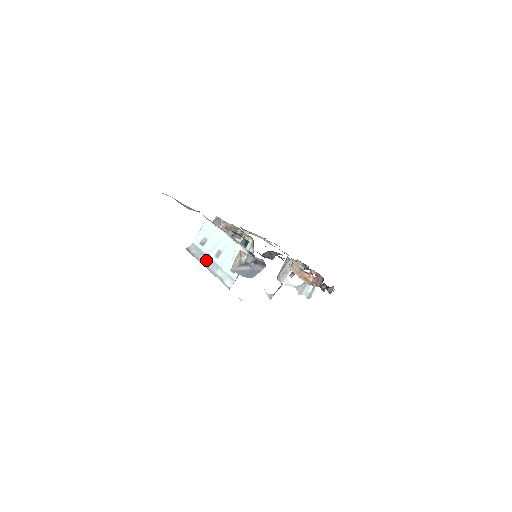
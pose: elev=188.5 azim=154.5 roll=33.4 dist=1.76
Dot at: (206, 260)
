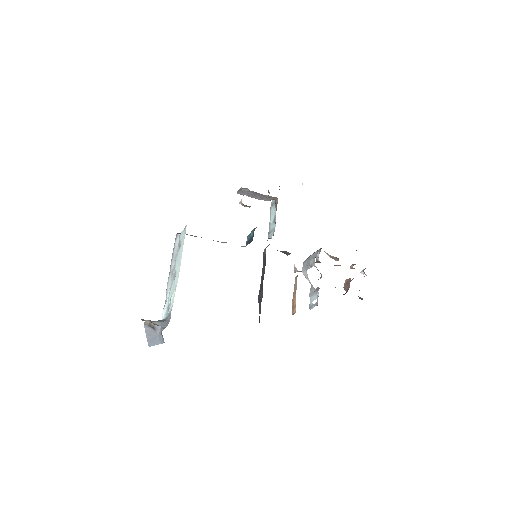
Dot at: (172, 268)
